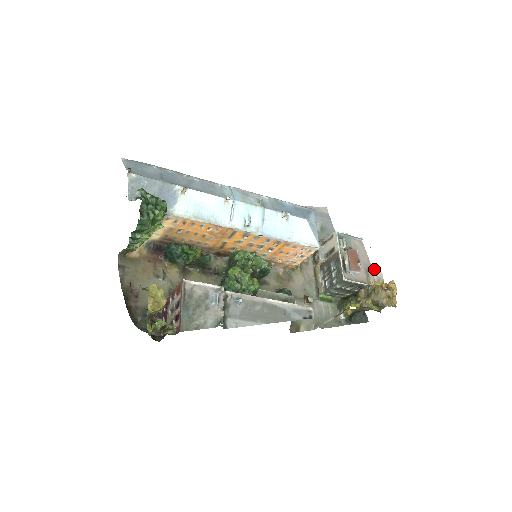
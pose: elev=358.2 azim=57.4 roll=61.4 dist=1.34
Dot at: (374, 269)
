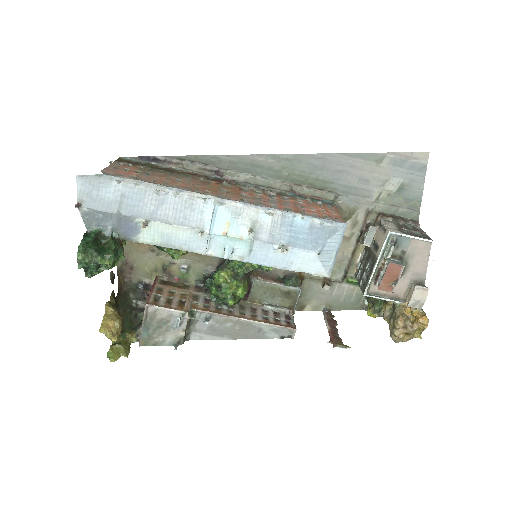
Dot at: (417, 290)
